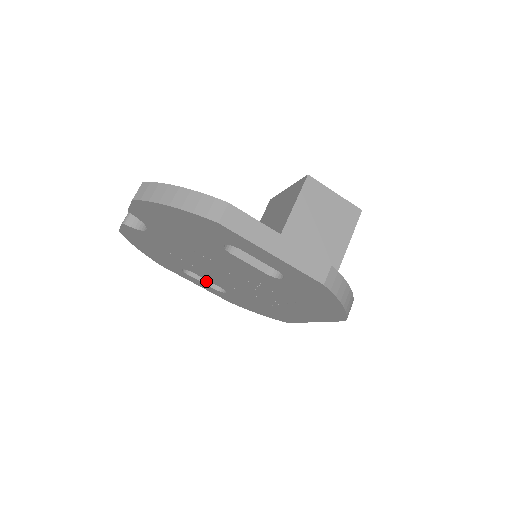
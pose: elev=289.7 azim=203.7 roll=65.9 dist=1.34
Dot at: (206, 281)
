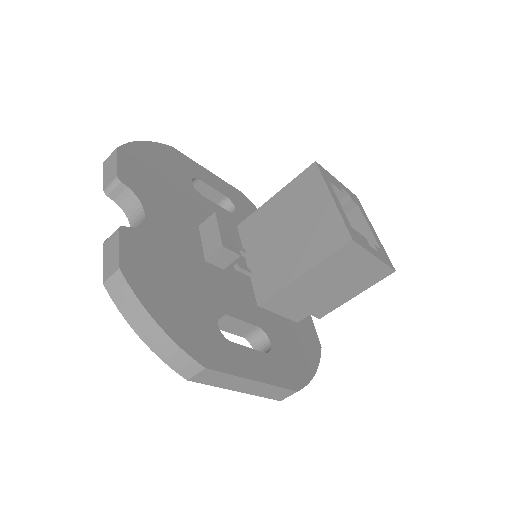
Dot at: occluded
